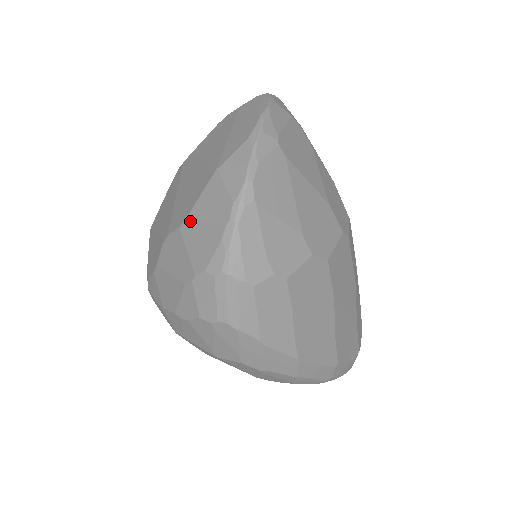
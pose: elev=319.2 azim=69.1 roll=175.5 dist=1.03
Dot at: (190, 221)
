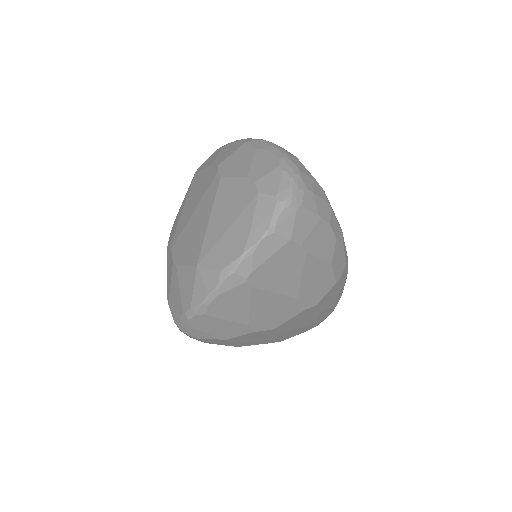
Dot at: (176, 272)
